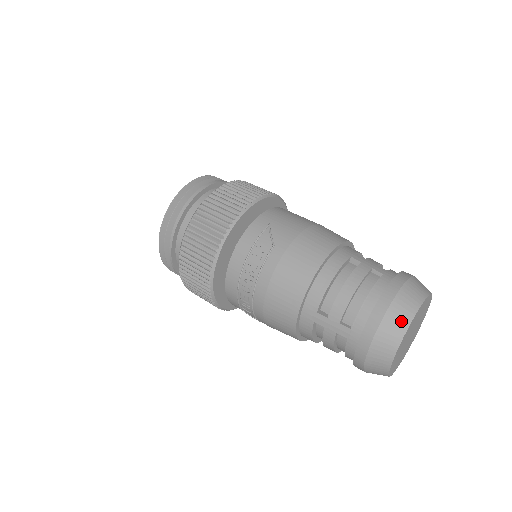
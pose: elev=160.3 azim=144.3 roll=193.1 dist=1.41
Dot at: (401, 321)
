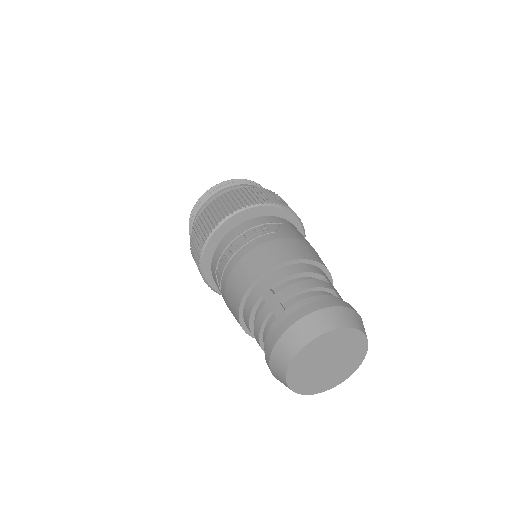
Dot at: (328, 323)
